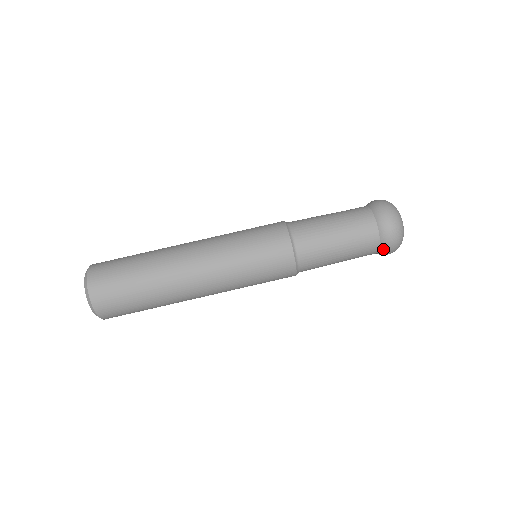
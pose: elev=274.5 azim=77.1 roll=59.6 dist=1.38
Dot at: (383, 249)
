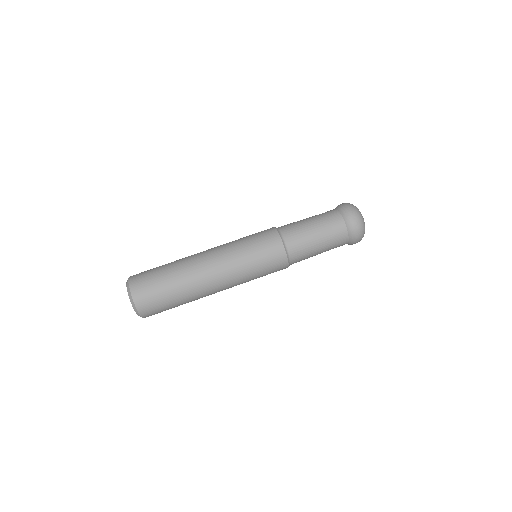
Dot at: (348, 244)
